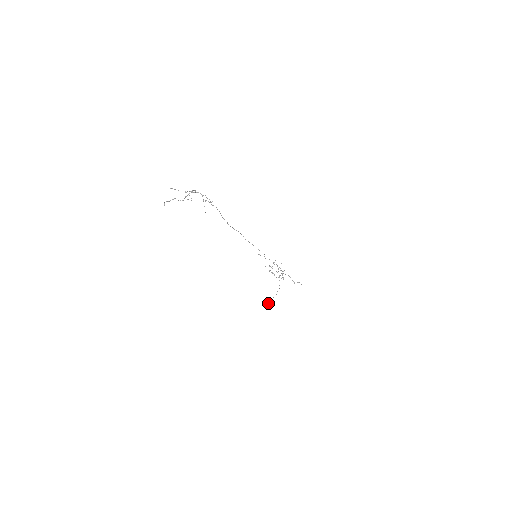
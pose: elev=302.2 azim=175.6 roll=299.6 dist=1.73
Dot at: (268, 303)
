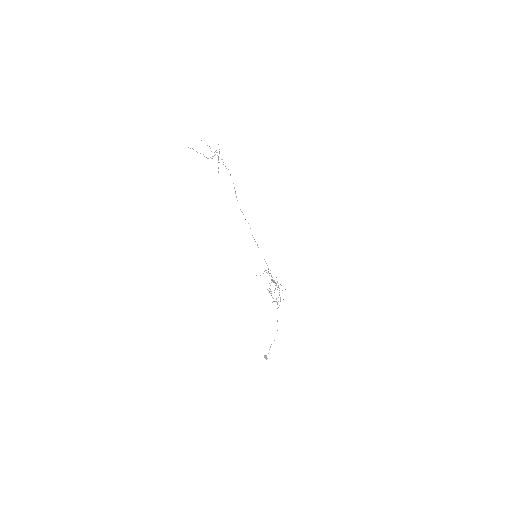
Dot at: (266, 358)
